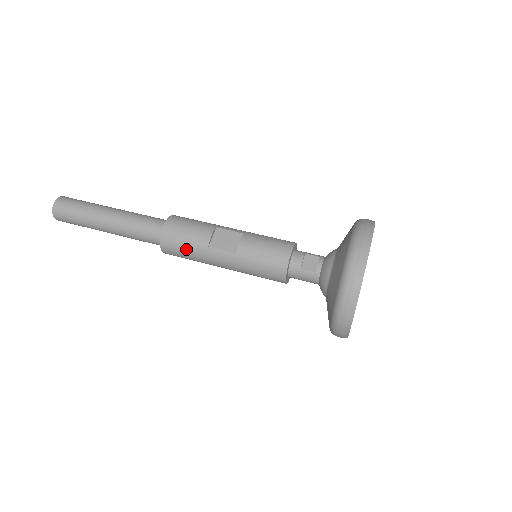
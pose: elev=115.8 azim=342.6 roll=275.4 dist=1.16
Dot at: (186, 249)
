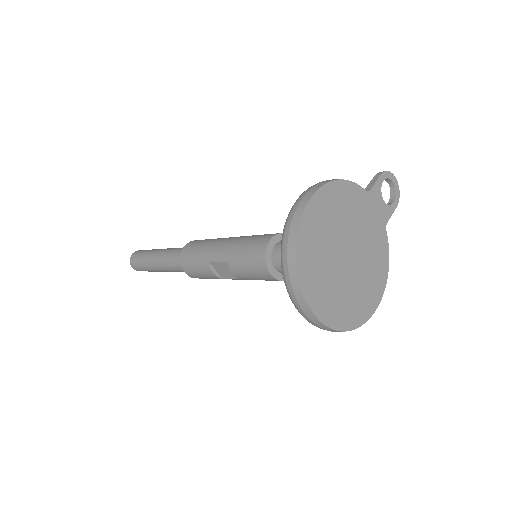
Dot at: occluded
